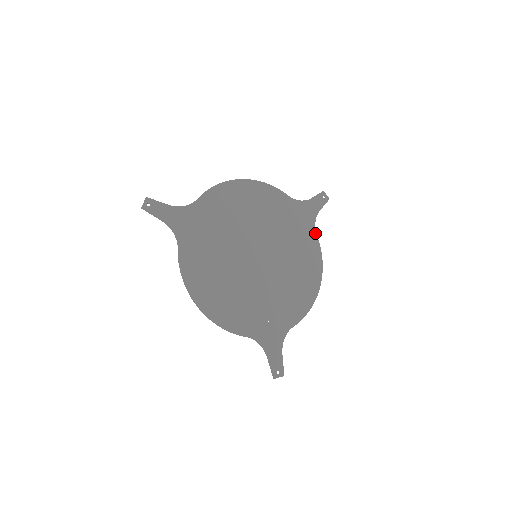
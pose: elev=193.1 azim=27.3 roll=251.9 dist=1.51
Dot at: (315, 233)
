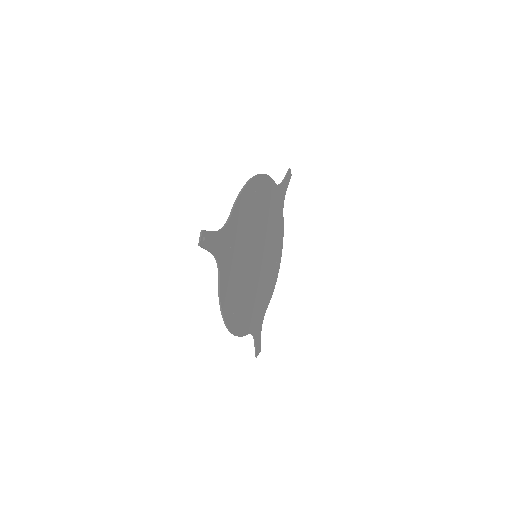
Dot at: occluded
